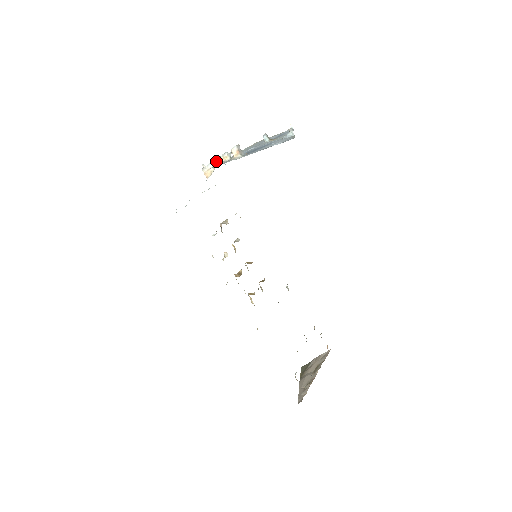
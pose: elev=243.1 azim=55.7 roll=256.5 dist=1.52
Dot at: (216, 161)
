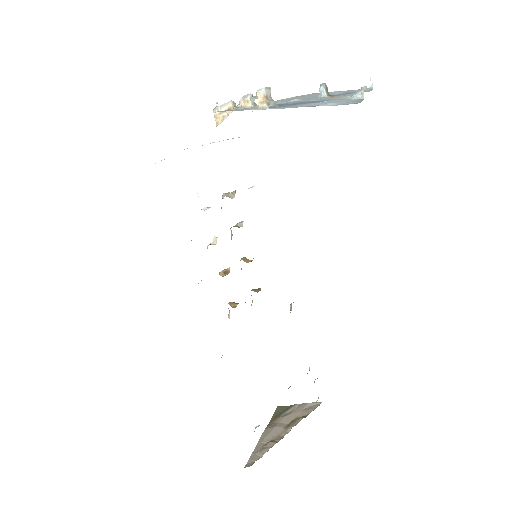
Dot at: (234, 103)
